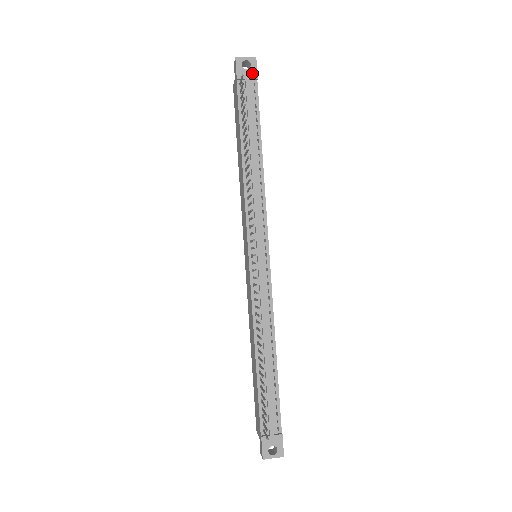
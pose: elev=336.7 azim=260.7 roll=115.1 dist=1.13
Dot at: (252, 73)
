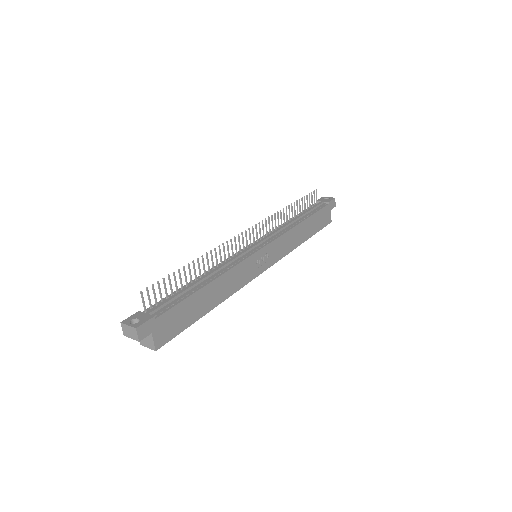
Dot at: (327, 201)
